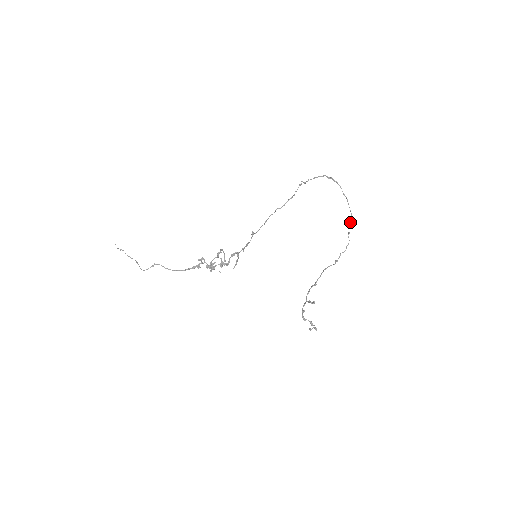
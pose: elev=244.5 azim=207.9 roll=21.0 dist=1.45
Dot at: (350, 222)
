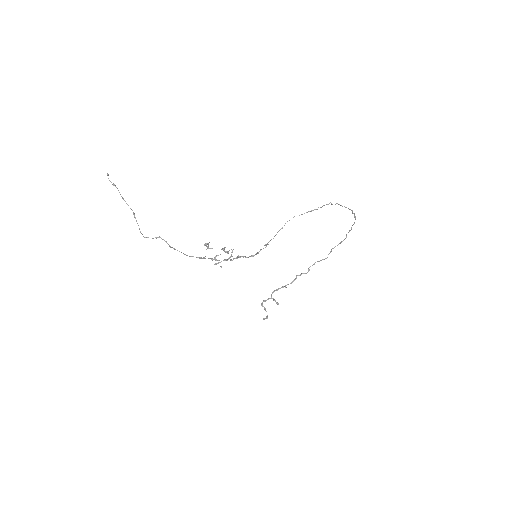
Dot at: occluded
